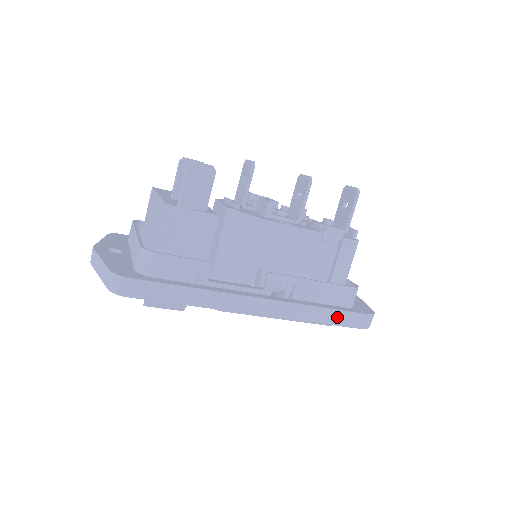
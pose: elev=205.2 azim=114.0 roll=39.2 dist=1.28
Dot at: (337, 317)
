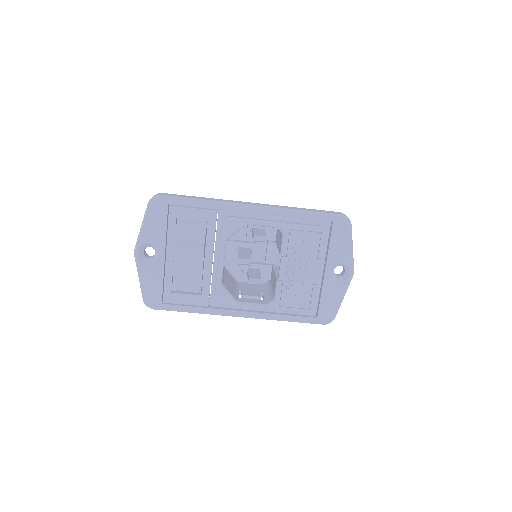
Dot at: (315, 211)
